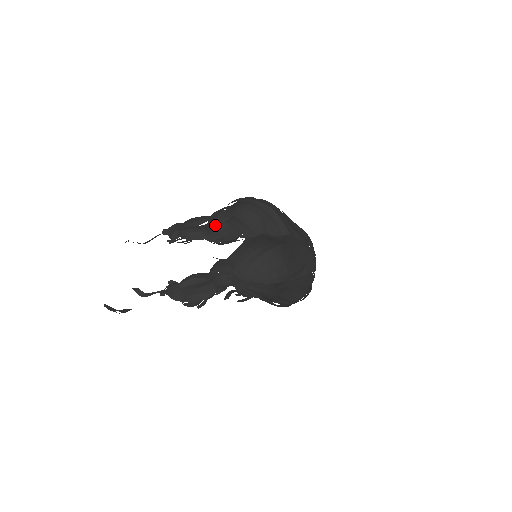
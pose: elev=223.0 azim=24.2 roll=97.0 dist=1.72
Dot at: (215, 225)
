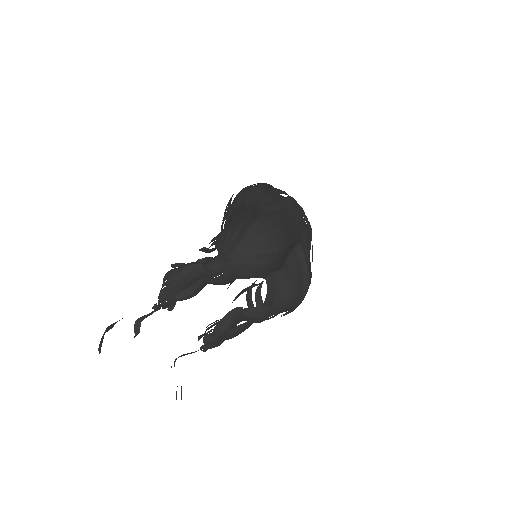
Dot at: (225, 284)
